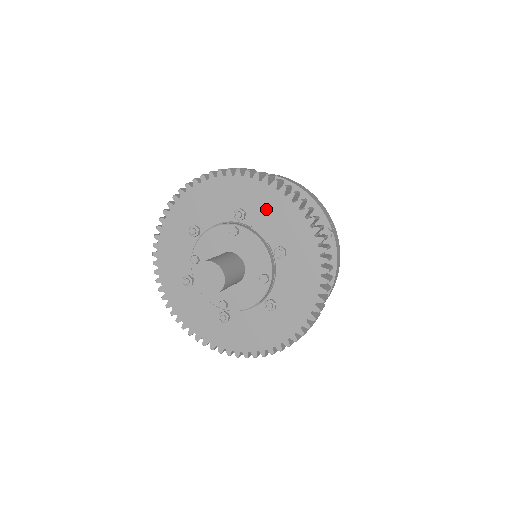
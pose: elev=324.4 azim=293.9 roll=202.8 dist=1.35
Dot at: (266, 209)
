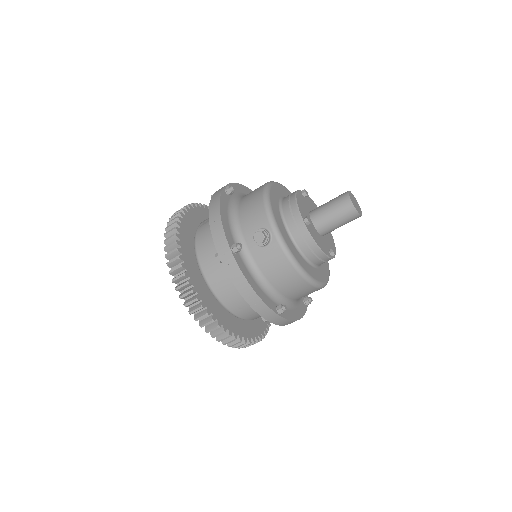
Dot at: occluded
